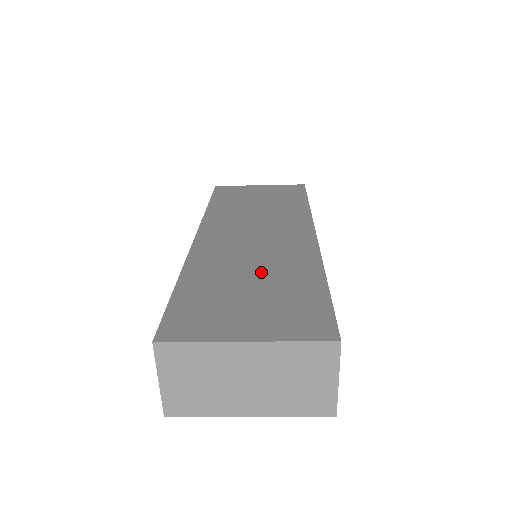
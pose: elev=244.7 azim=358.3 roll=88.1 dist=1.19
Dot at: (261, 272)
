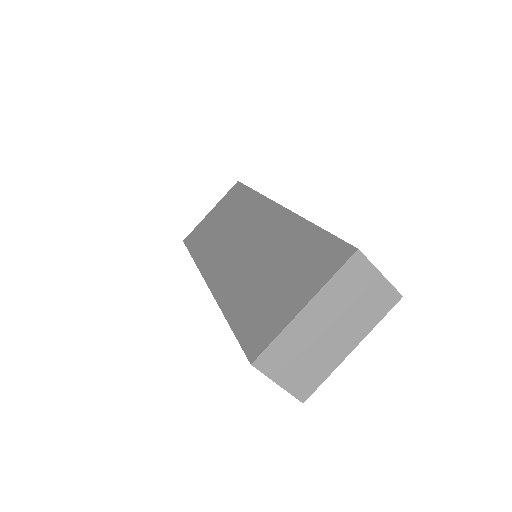
Dot at: (270, 261)
